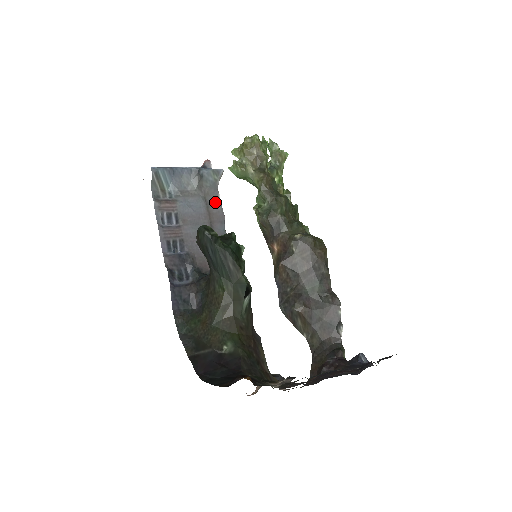
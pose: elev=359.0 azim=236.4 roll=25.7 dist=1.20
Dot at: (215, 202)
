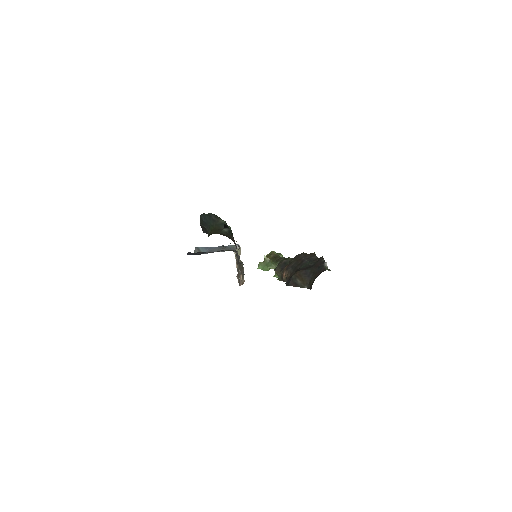
Dot at: occluded
